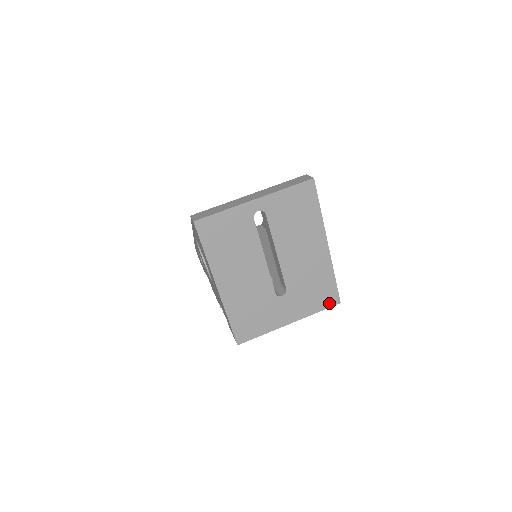
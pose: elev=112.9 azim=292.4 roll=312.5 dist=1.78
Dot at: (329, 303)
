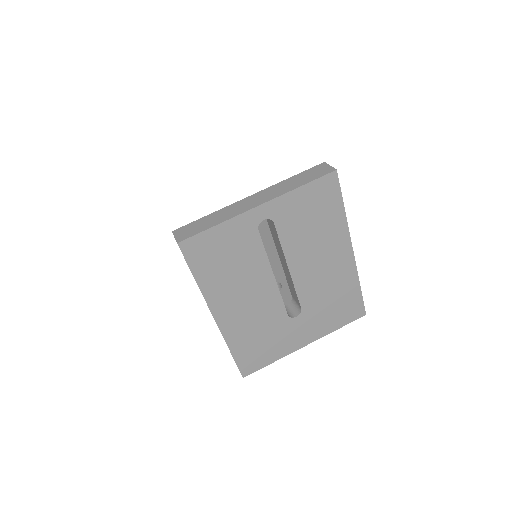
Dot at: (352, 316)
